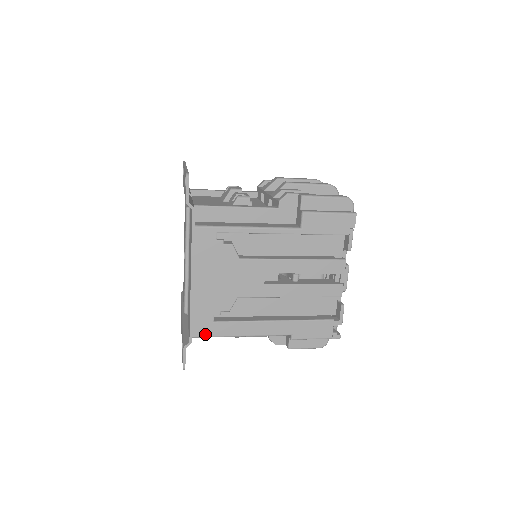
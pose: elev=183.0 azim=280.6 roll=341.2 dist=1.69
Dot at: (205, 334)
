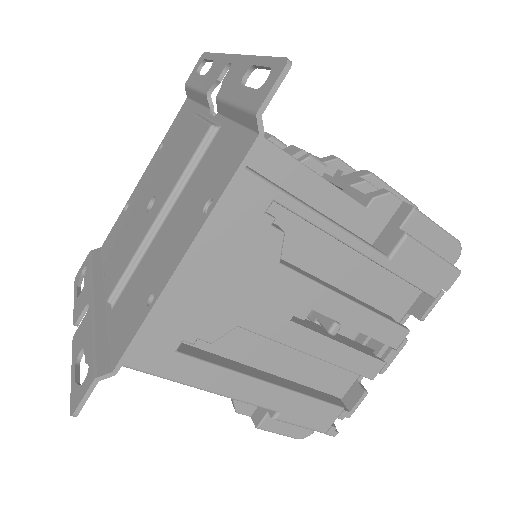
Dot at: (148, 367)
